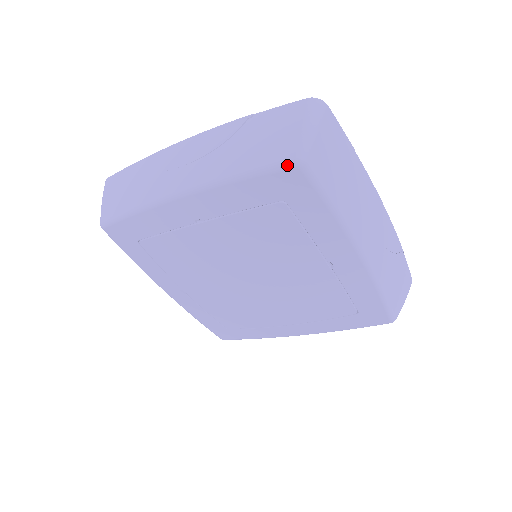
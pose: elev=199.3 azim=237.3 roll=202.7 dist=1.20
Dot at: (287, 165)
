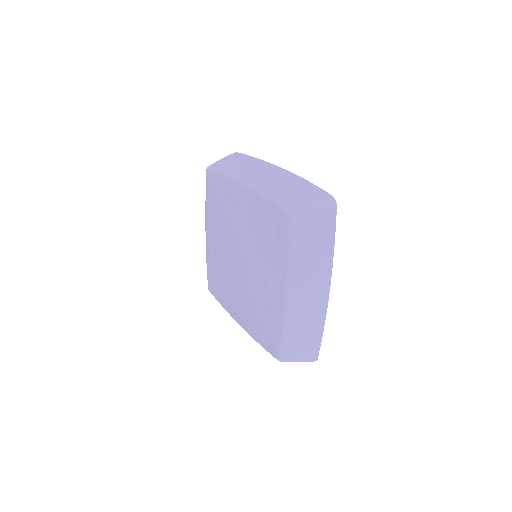
Dot at: (206, 174)
